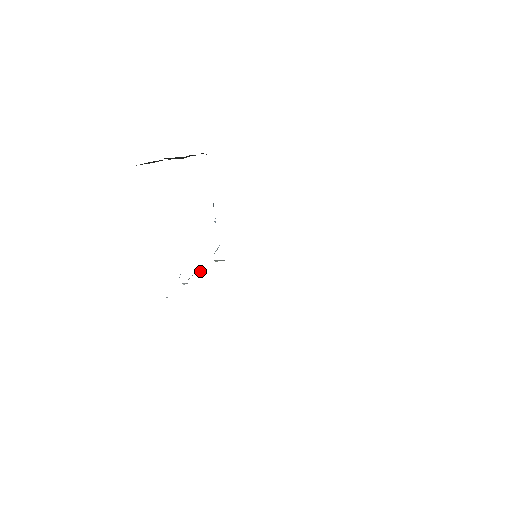
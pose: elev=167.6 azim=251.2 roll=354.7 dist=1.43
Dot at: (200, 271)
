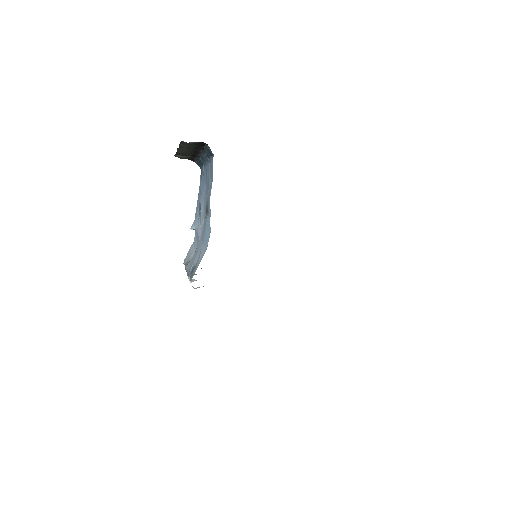
Dot at: occluded
